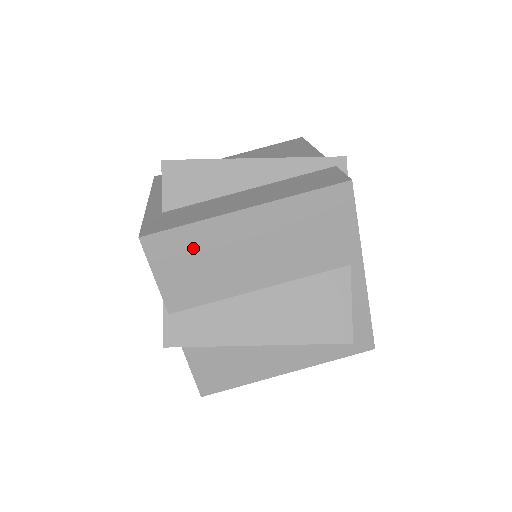
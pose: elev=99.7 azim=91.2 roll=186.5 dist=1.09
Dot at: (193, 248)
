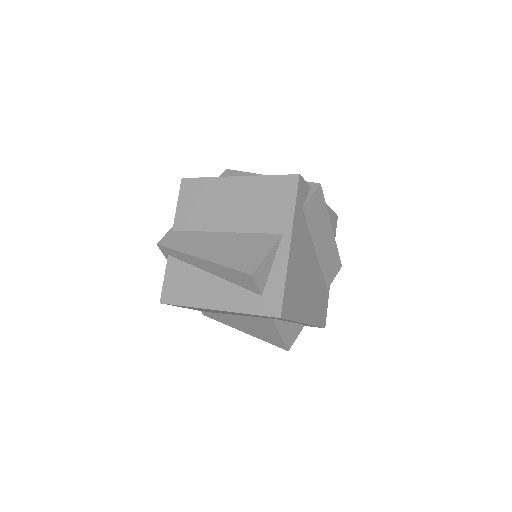
Dot at: (202, 192)
